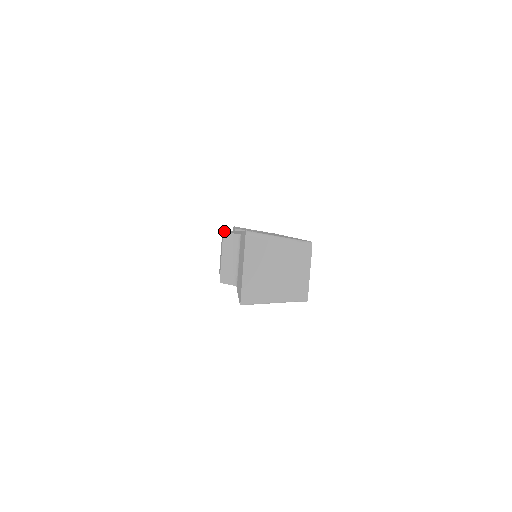
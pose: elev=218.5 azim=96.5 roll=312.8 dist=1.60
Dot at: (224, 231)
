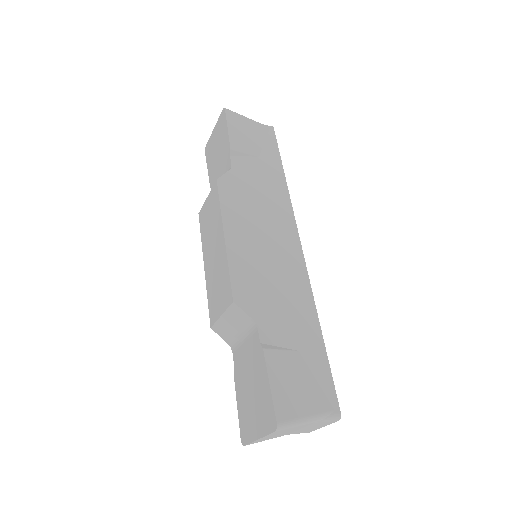
Dot at: (228, 247)
